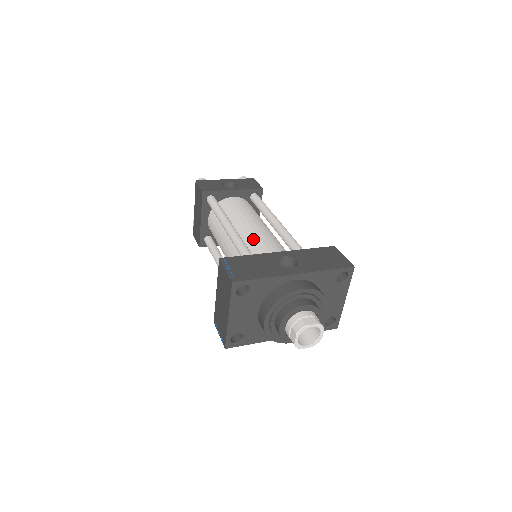
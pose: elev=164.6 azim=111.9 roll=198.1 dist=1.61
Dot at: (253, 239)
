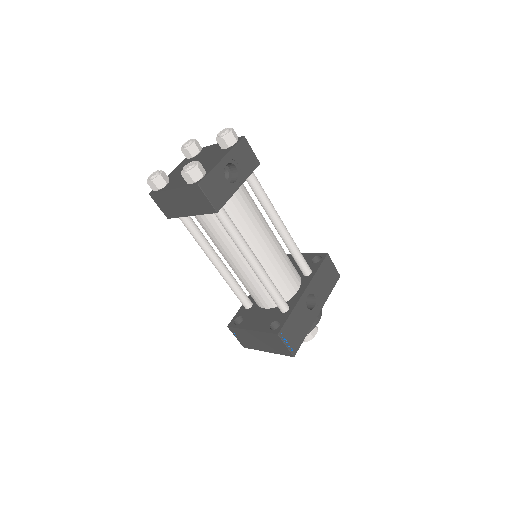
Dot at: (274, 269)
